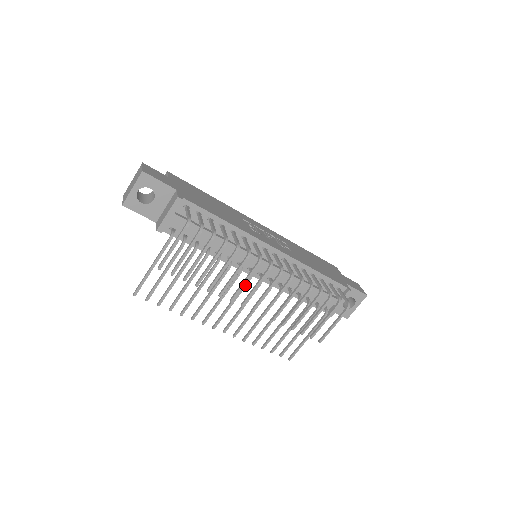
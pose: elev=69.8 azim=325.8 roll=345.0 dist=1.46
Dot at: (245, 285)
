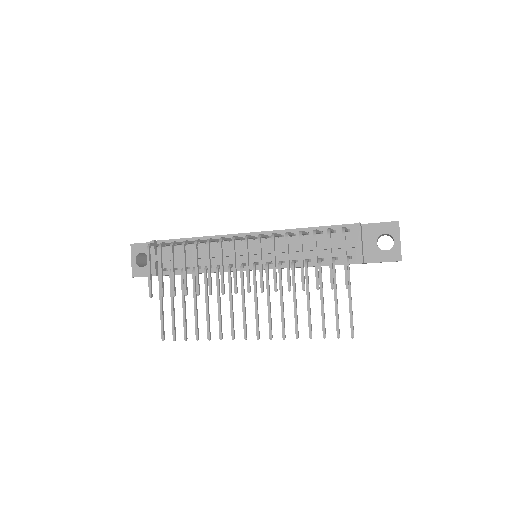
Dot at: (241, 278)
